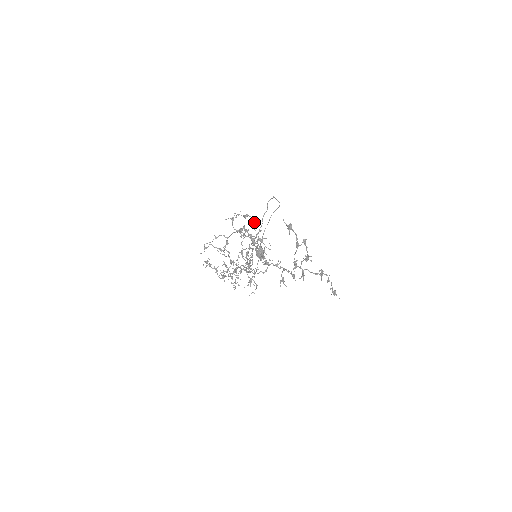
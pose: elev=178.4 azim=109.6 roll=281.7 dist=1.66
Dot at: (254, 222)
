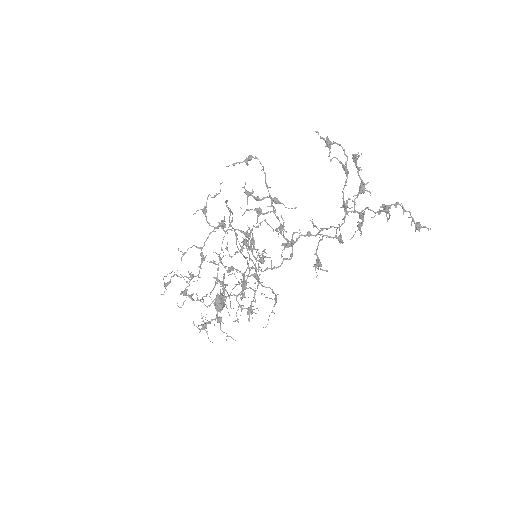
Dot at: (263, 167)
